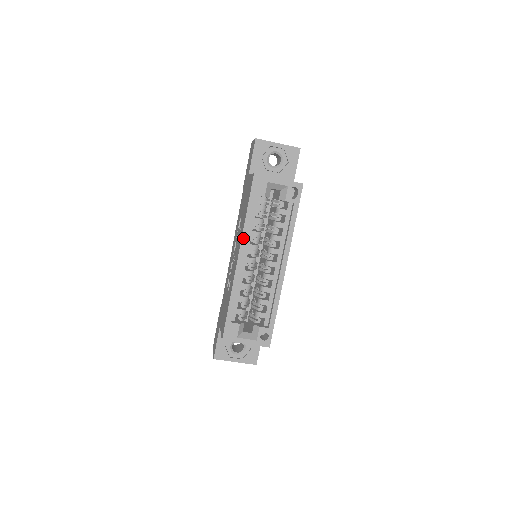
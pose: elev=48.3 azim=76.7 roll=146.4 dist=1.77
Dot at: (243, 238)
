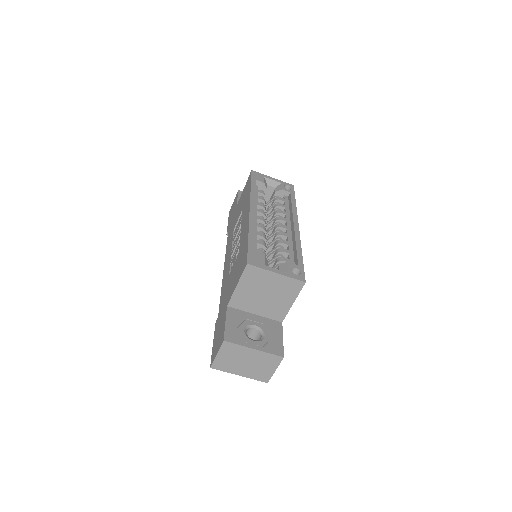
Dot at: (251, 198)
